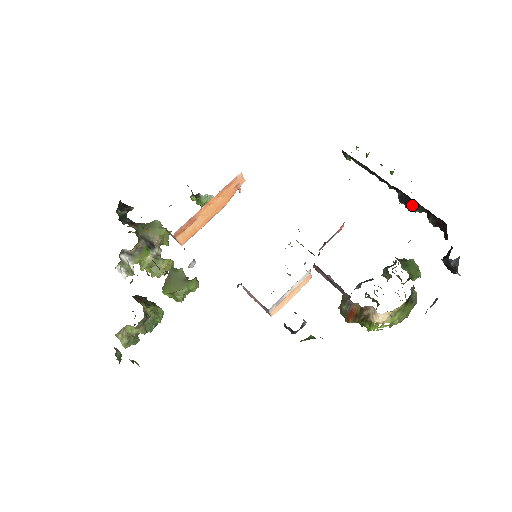
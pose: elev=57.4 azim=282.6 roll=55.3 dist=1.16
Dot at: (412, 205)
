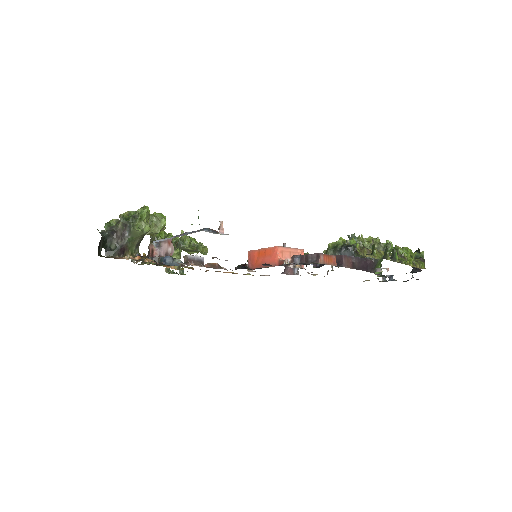
Dot at: occluded
